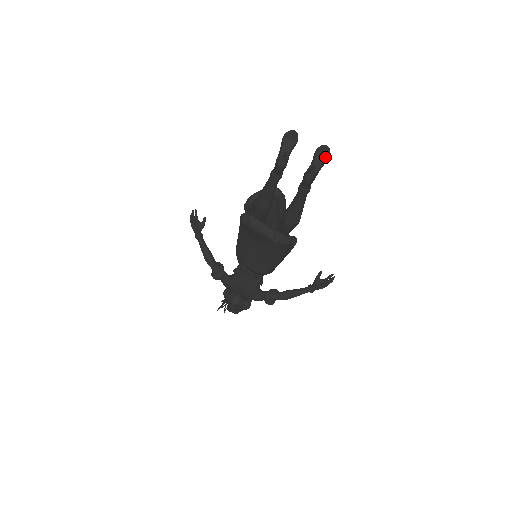
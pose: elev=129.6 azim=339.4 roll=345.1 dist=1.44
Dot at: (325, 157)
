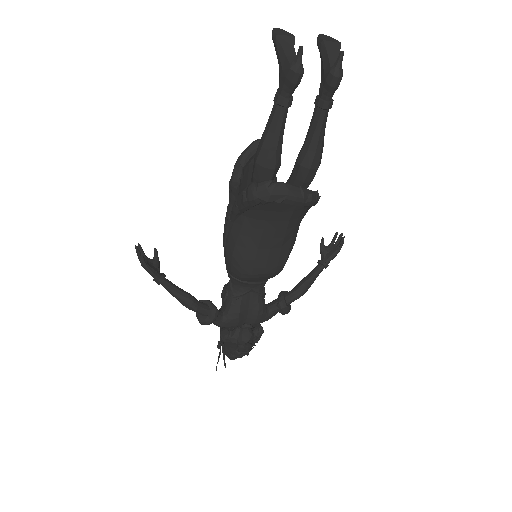
Dot at: (337, 44)
